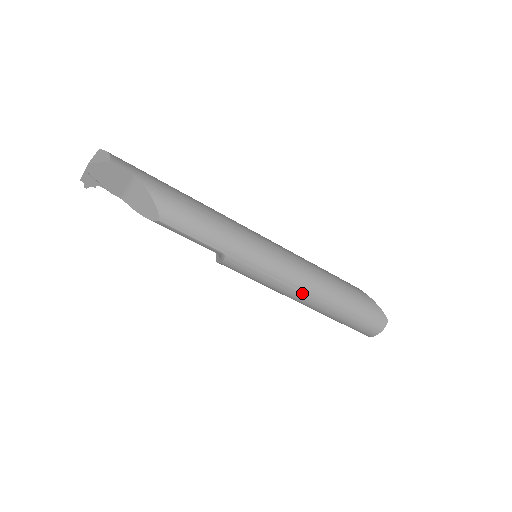
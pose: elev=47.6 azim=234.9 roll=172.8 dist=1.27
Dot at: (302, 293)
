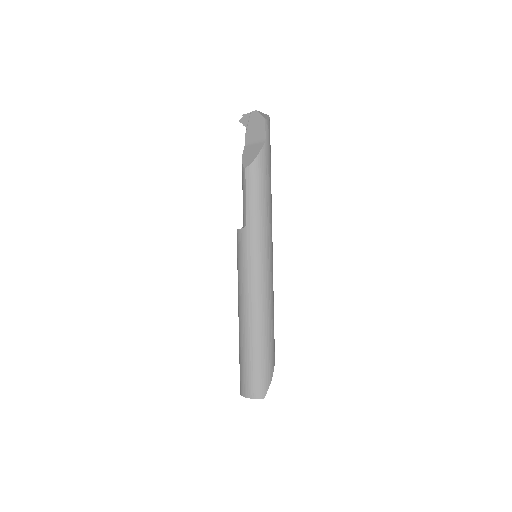
Dot at: (248, 304)
